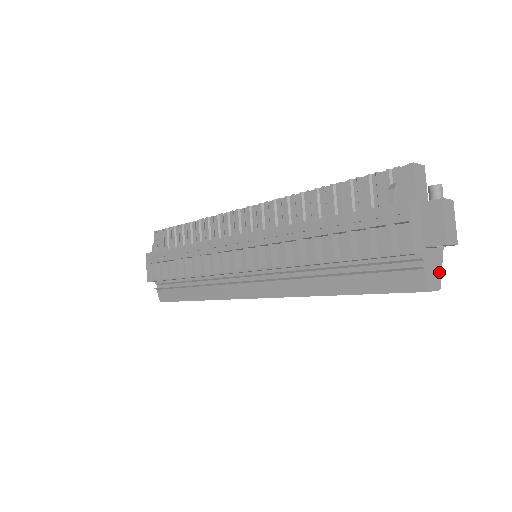
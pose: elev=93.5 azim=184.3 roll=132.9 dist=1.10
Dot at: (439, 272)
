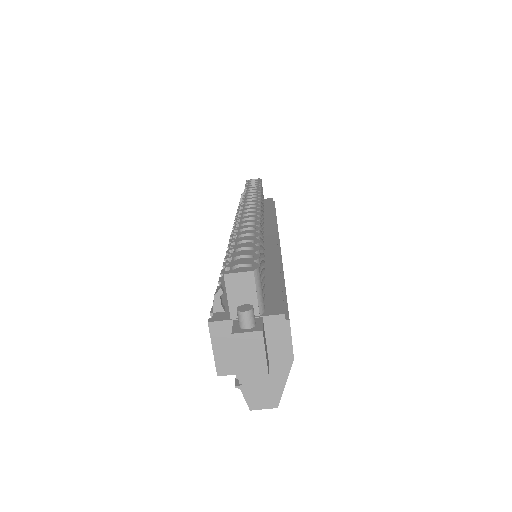
Dot at: (277, 389)
